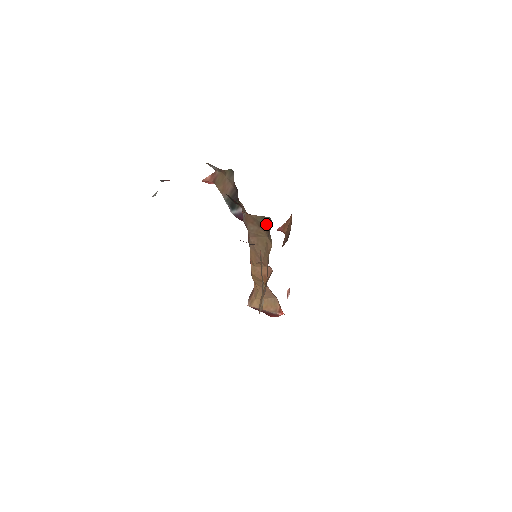
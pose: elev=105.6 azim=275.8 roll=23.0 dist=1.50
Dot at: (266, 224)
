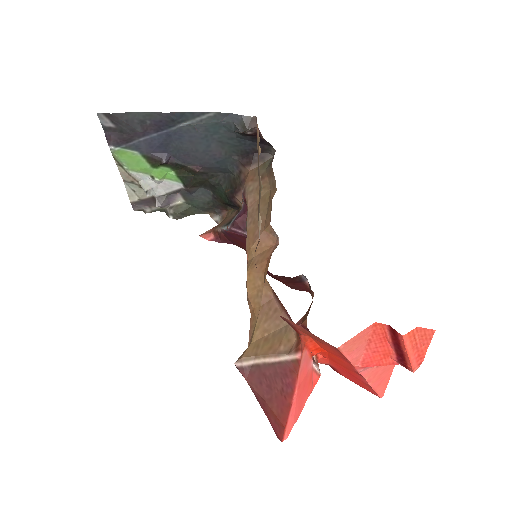
Dot at: (268, 166)
